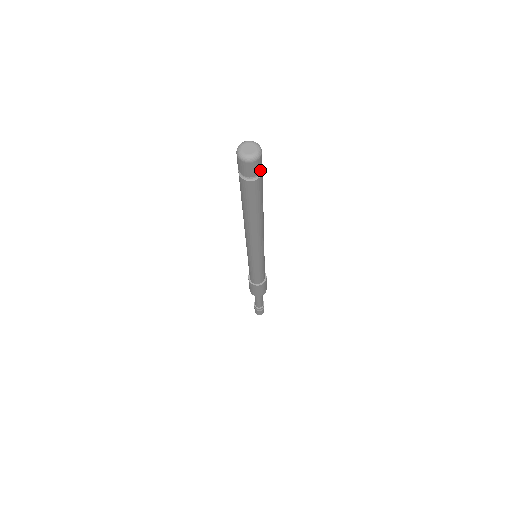
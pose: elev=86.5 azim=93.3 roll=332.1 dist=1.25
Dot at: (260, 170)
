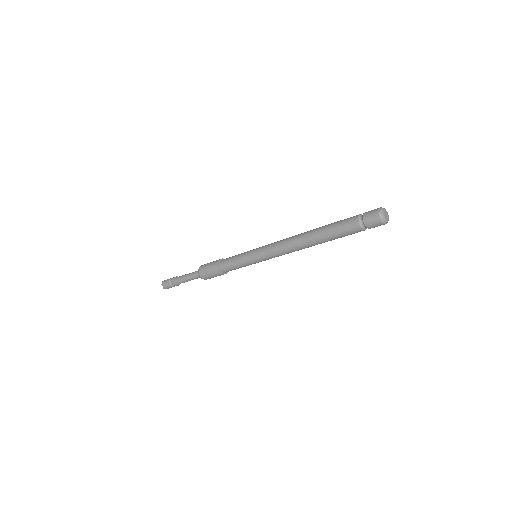
Dot at: (373, 227)
